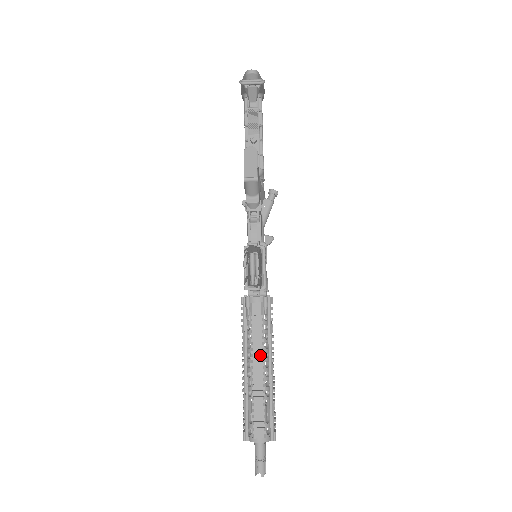
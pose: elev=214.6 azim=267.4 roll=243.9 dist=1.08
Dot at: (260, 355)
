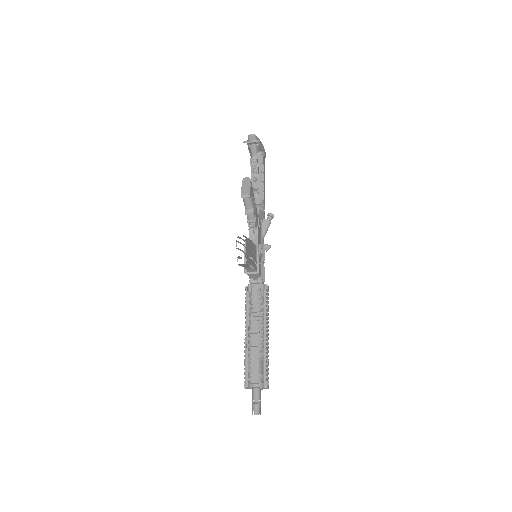
Dot at: (257, 323)
